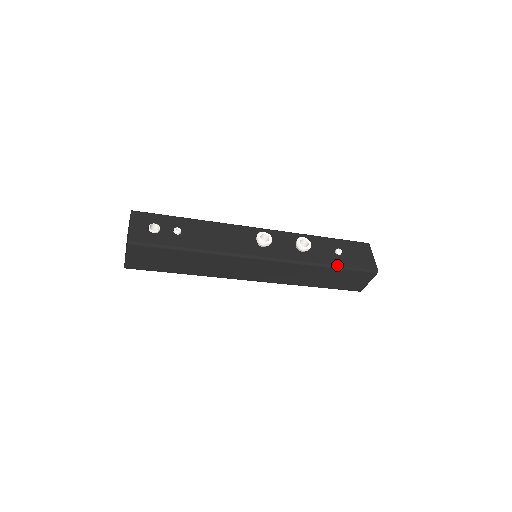
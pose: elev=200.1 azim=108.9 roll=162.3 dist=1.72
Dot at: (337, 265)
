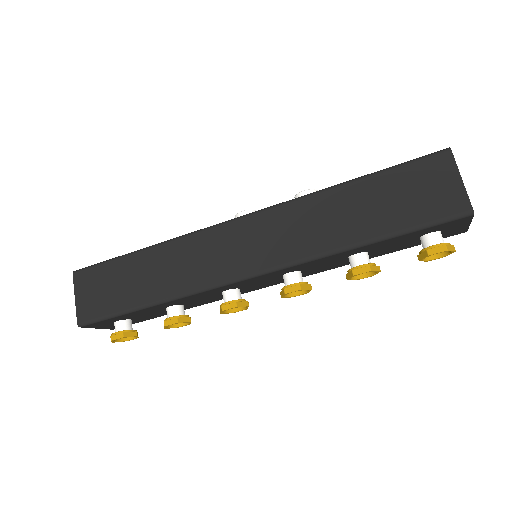
Dot at: (362, 176)
